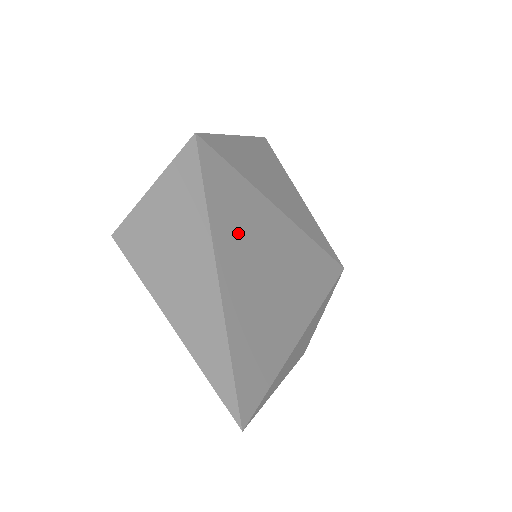
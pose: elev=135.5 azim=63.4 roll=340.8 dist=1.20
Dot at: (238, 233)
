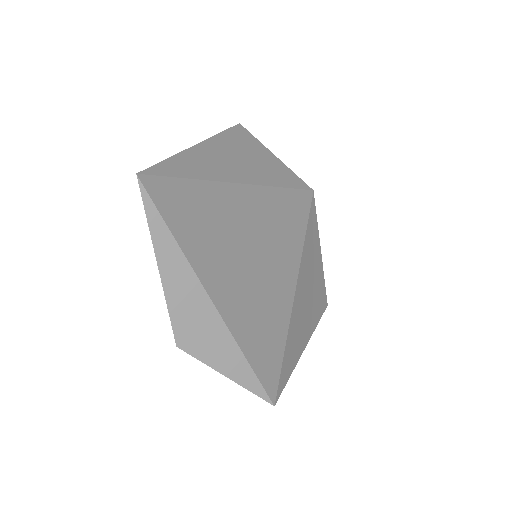
Dot at: (272, 219)
